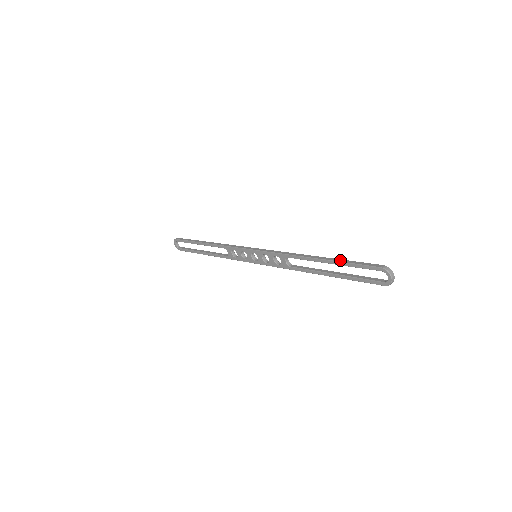
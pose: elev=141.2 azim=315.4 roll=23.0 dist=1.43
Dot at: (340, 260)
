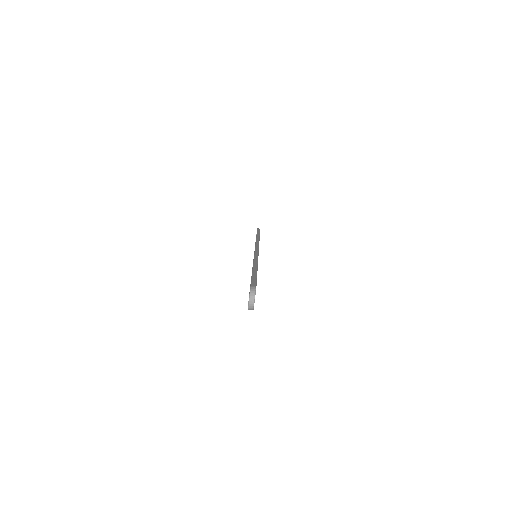
Dot at: (255, 272)
